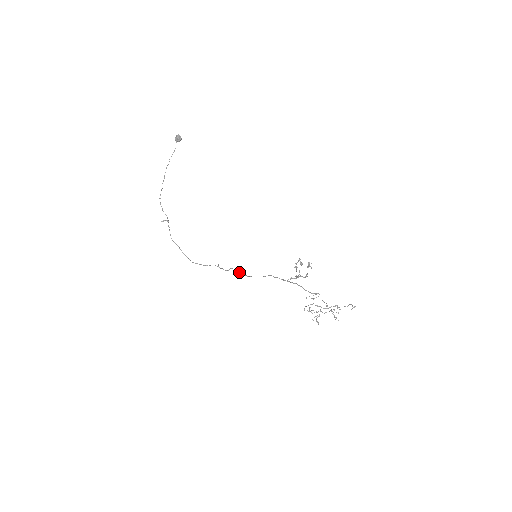
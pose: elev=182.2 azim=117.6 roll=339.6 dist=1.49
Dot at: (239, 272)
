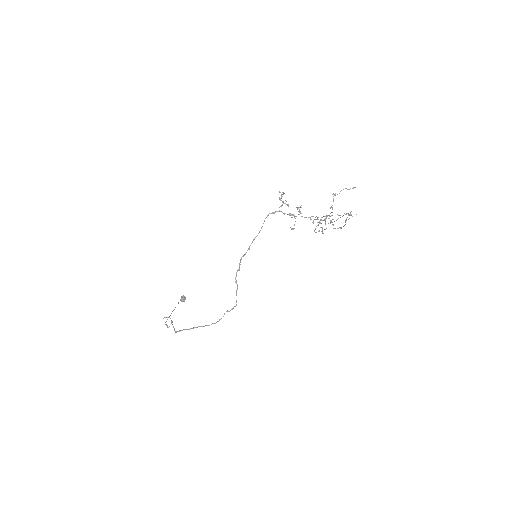
Dot at: (240, 261)
